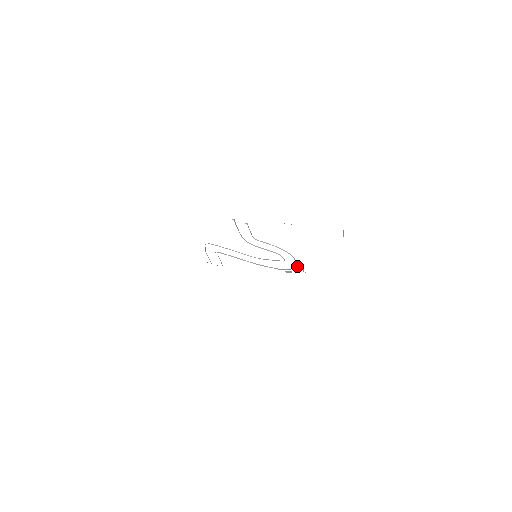
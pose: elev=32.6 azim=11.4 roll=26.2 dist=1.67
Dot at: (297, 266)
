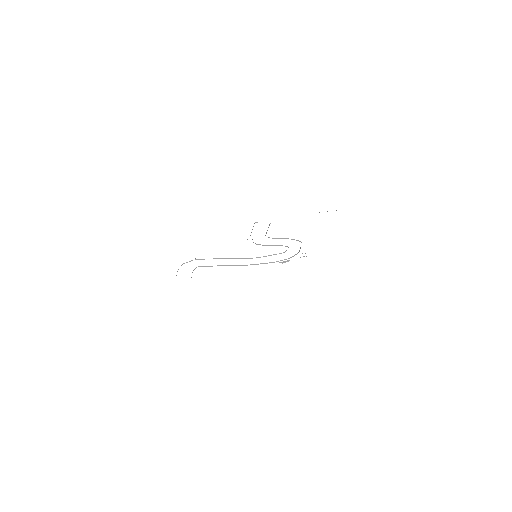
Dot at: occluded
